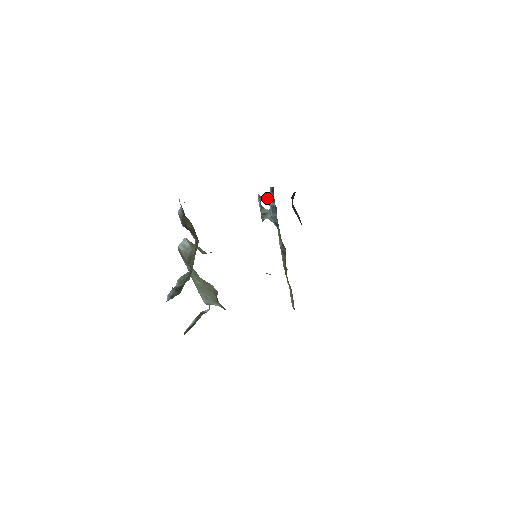
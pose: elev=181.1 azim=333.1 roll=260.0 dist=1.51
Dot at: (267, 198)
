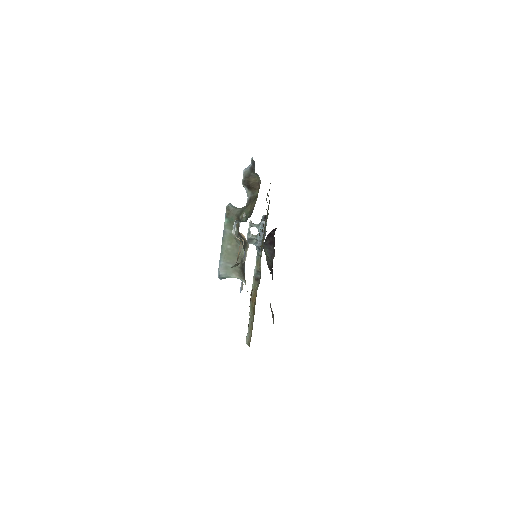
Dot at: (258, 224)
